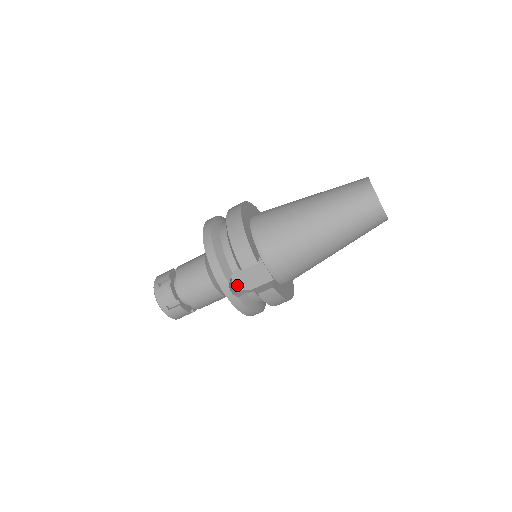
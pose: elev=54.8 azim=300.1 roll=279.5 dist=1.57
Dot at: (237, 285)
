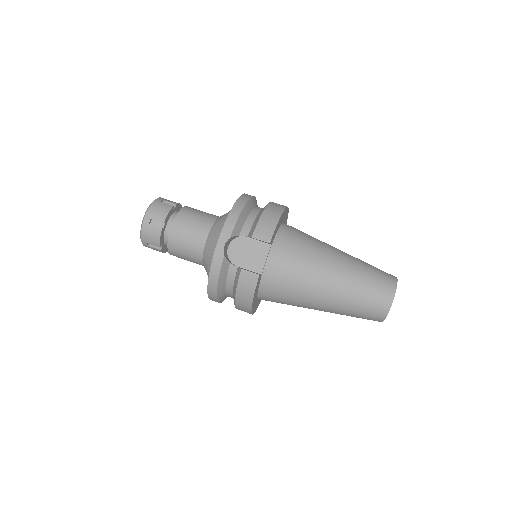
Dot at: (229, 251)
